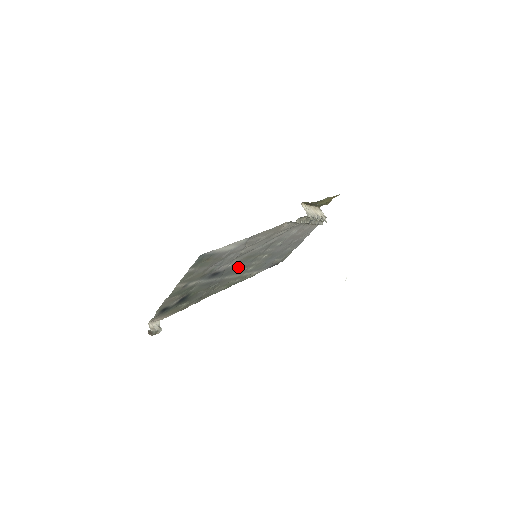
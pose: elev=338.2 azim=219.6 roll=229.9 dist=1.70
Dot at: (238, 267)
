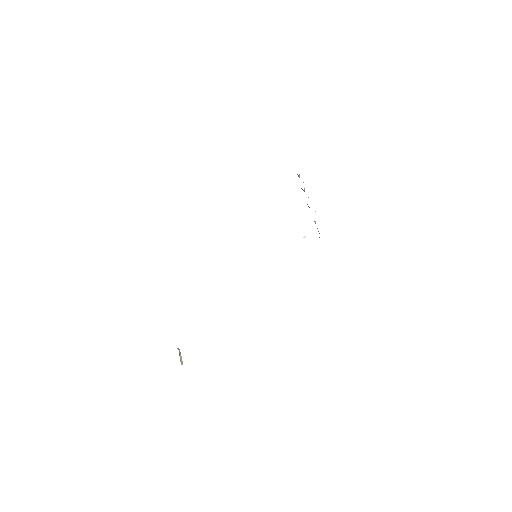
Dot at: occluded
